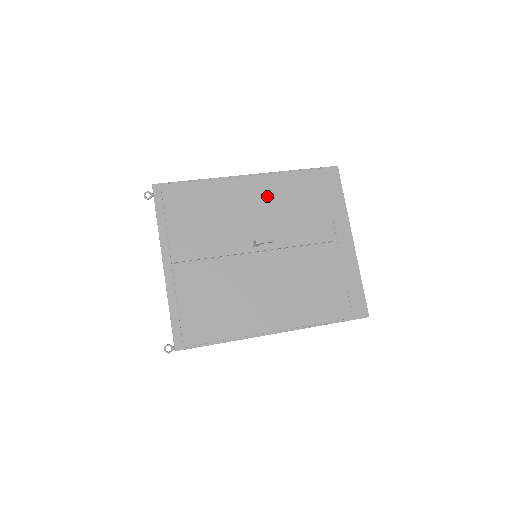
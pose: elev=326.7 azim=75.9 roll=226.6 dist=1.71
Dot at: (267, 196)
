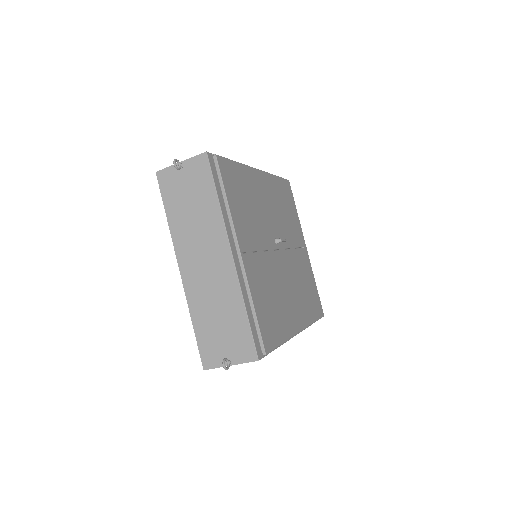
Dot at: (271, 195)
